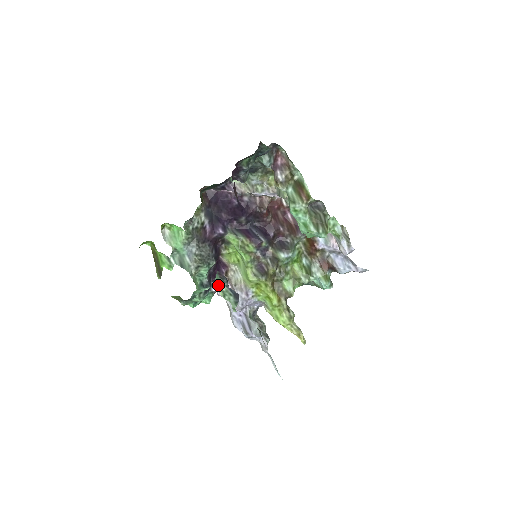
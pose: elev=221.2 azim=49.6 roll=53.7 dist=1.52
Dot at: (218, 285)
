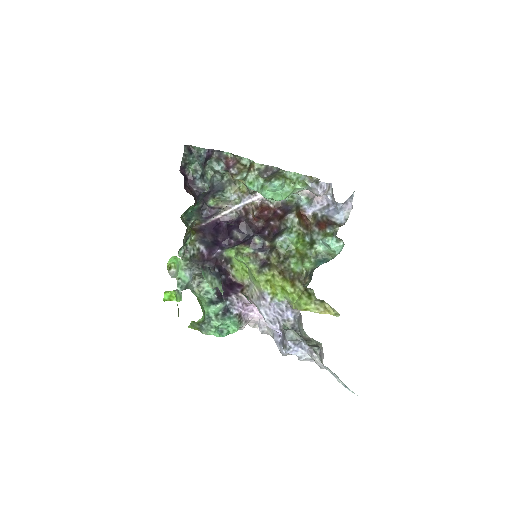
Dot at: (206, 279)
